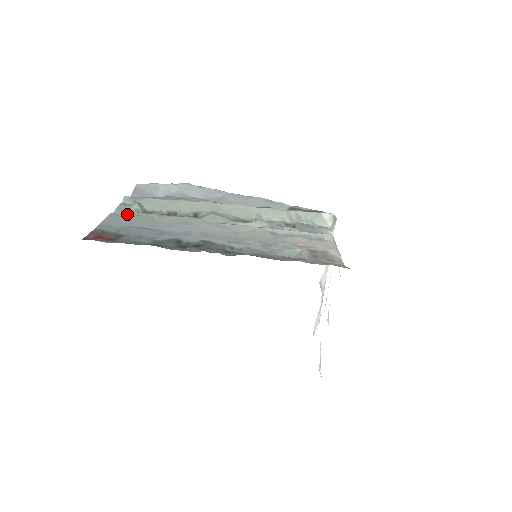
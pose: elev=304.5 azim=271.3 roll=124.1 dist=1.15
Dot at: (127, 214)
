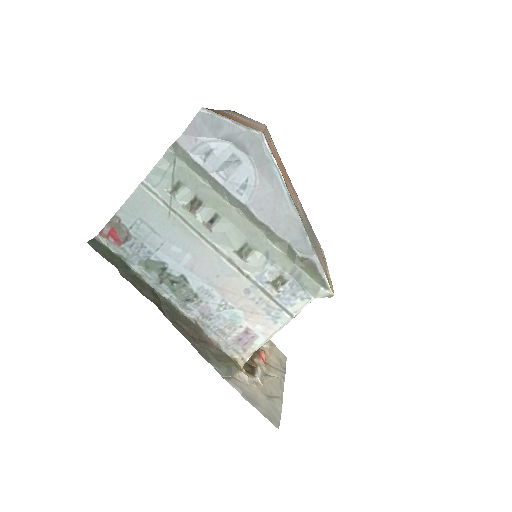
Dot at: (151, 196)
